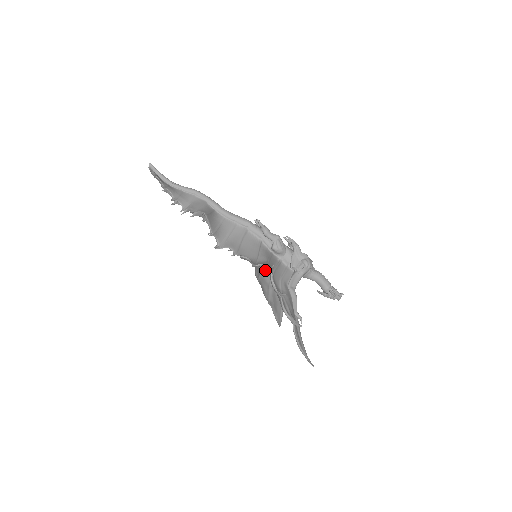
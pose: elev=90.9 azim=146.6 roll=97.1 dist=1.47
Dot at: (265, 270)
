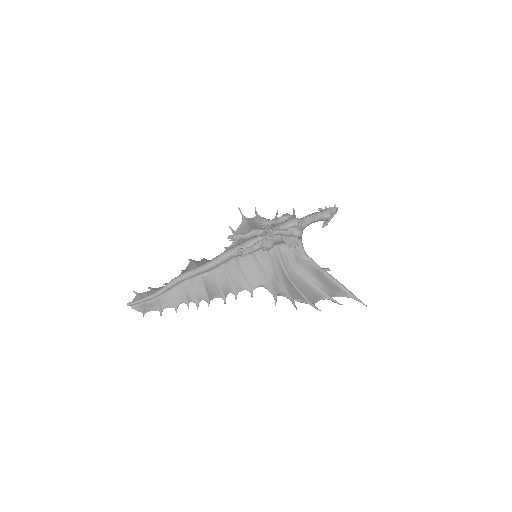
Dot at: occluded
